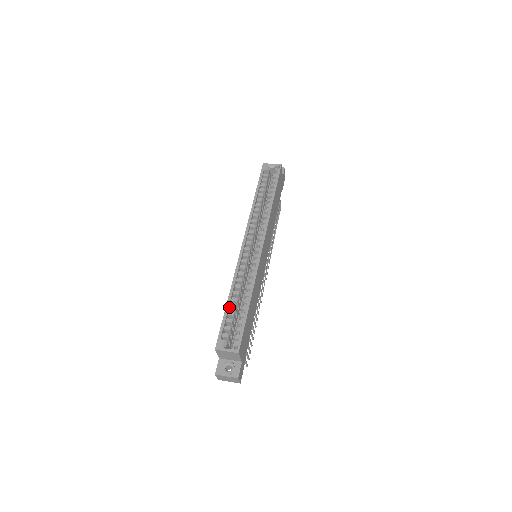
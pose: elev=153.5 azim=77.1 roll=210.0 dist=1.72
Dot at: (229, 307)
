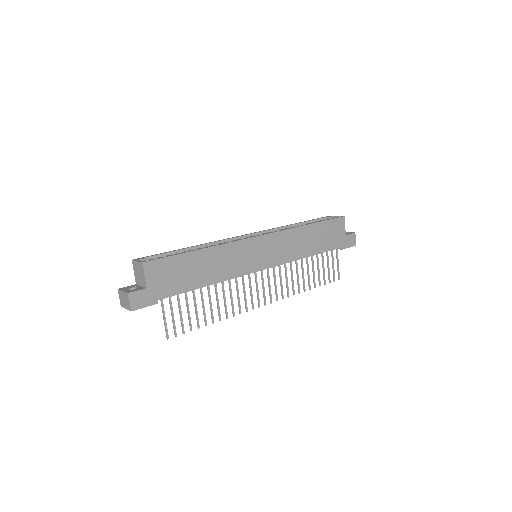
Dot at: (182, 252)
